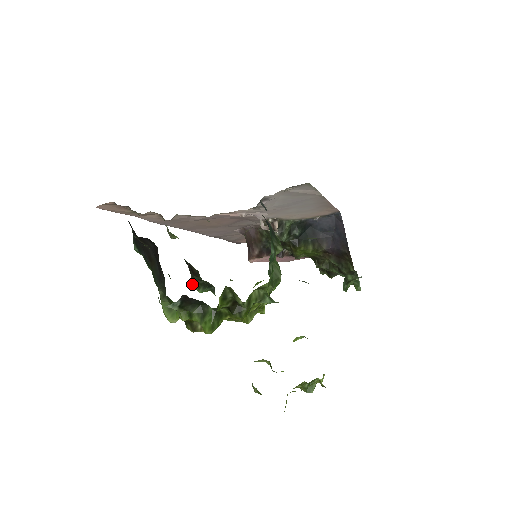
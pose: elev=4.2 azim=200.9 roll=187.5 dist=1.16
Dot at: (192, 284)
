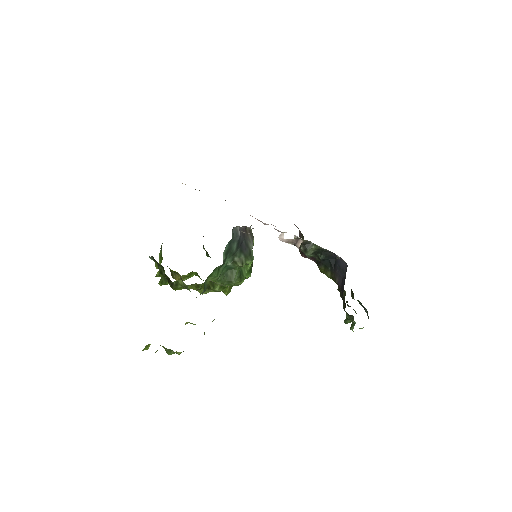
Dot at: occluded
